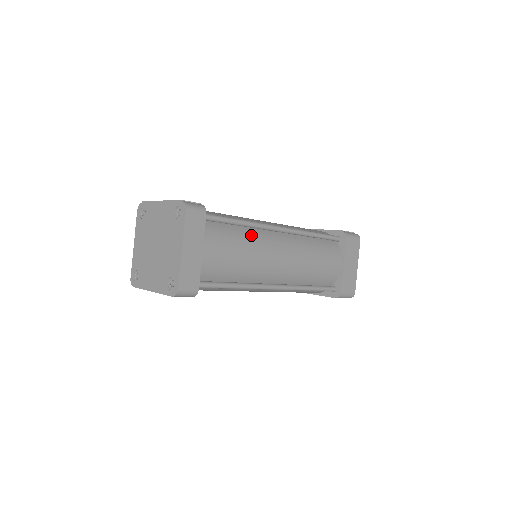
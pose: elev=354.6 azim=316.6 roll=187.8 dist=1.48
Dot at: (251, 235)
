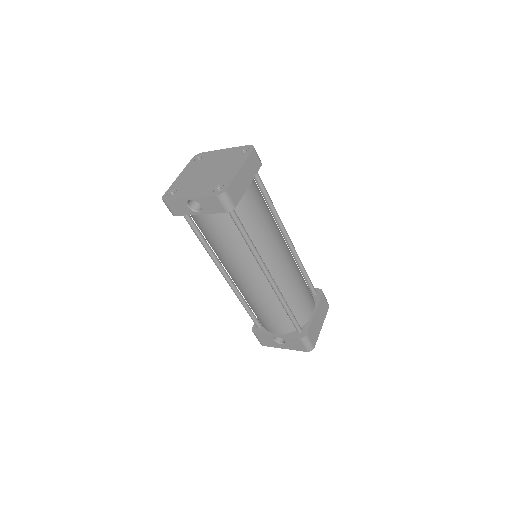
Dot at: (273, 218)
